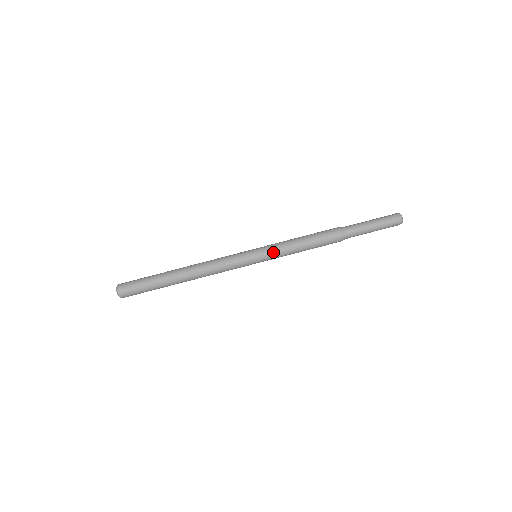
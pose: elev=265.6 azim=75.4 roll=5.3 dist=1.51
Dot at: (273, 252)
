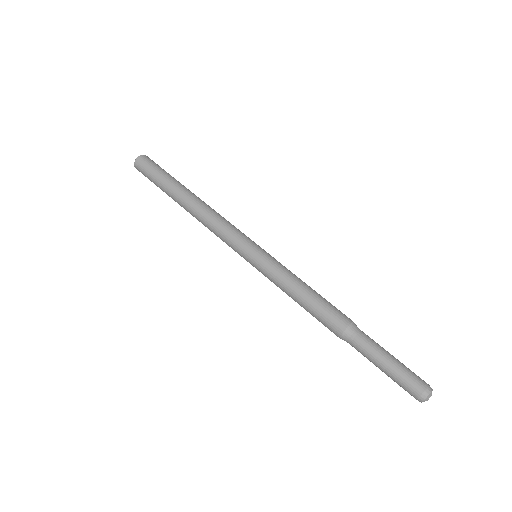
Dot at: (279, 262)
